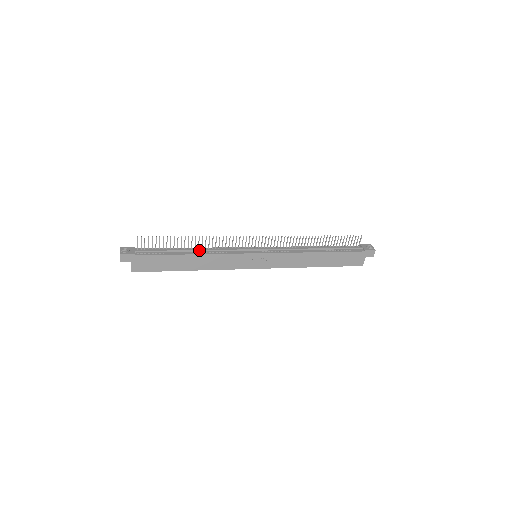
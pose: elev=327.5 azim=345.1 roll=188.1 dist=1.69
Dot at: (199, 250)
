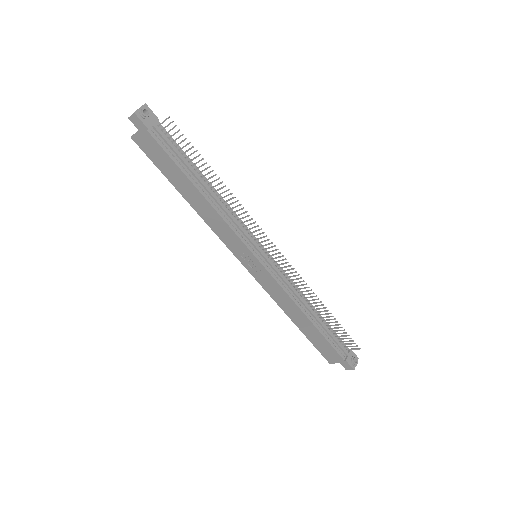
Dot at: (212, 195)
